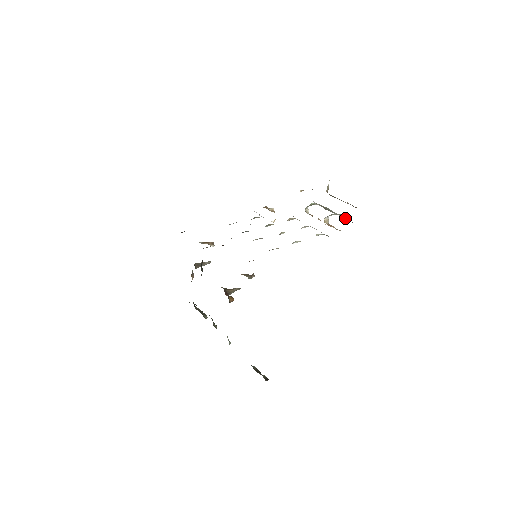
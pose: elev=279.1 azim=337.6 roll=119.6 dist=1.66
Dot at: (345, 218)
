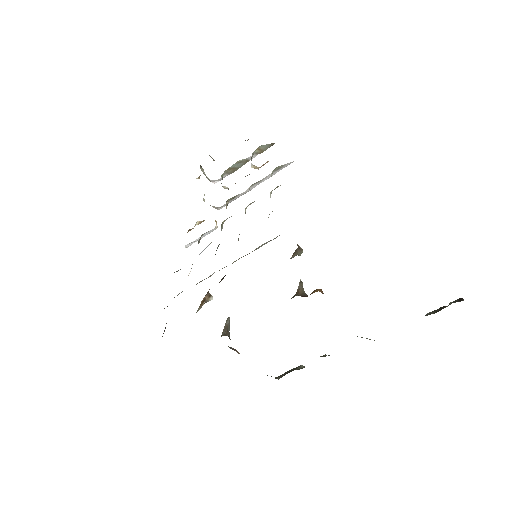
Dot at: (263, 149)
